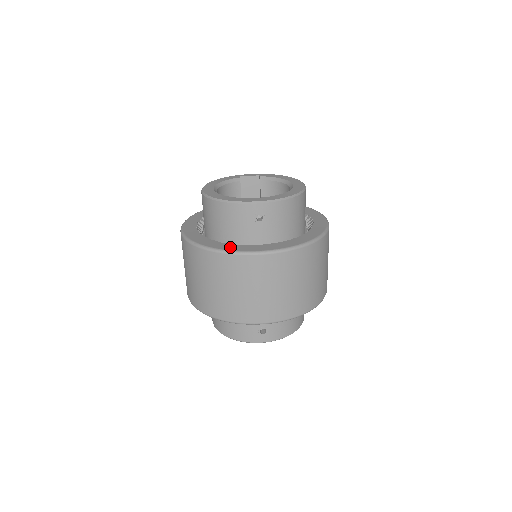
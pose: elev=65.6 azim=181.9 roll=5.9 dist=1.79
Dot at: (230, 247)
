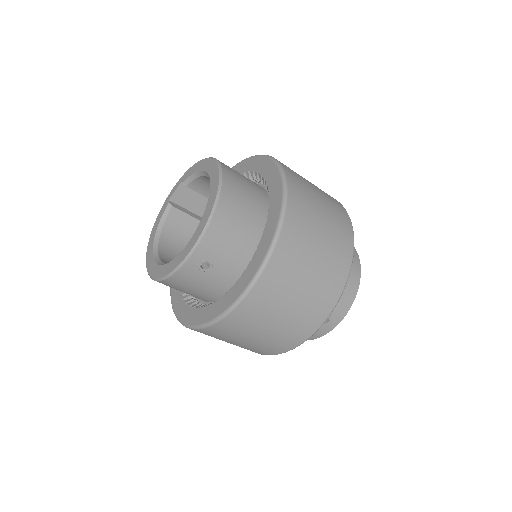
Dot at: (210, 313)
